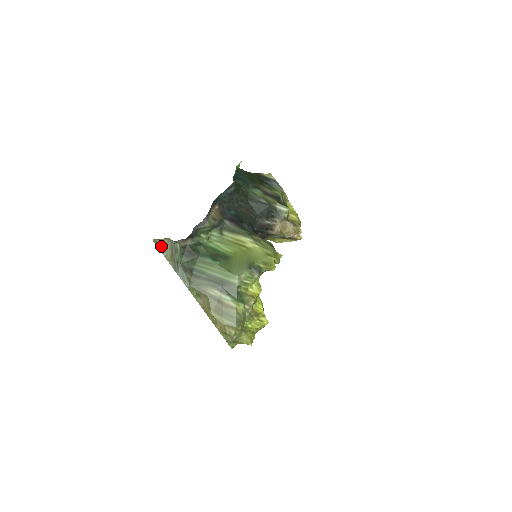
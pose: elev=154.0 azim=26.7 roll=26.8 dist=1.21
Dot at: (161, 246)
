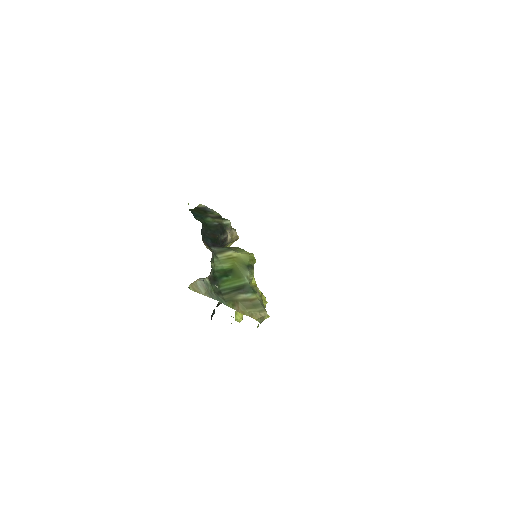
Dot at: (194, 288)
